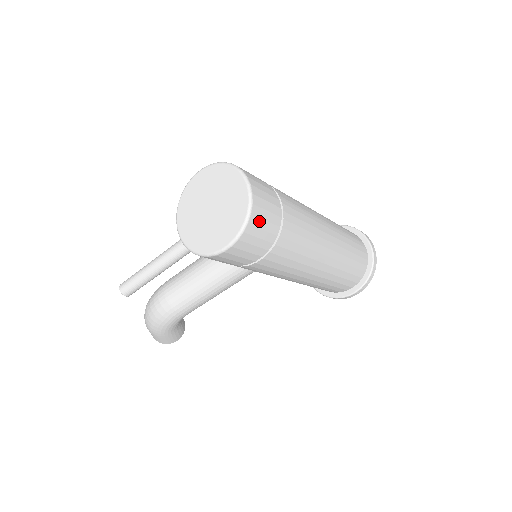
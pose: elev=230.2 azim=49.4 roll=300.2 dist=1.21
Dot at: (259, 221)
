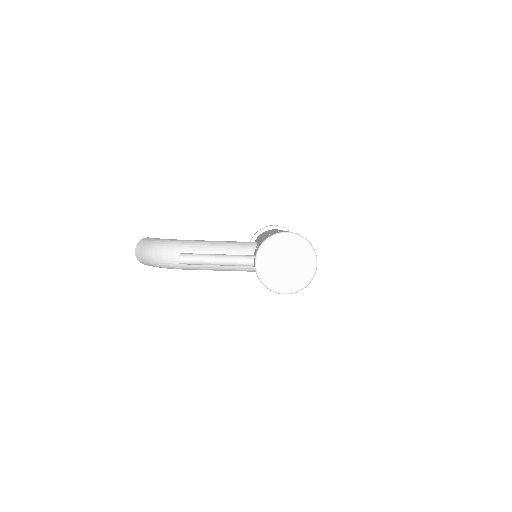
Dot at: occluded
